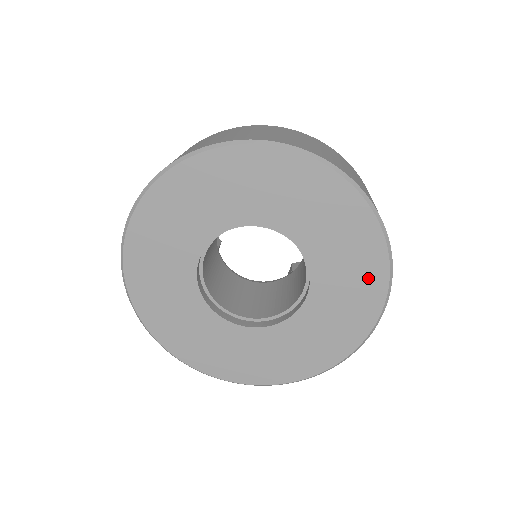
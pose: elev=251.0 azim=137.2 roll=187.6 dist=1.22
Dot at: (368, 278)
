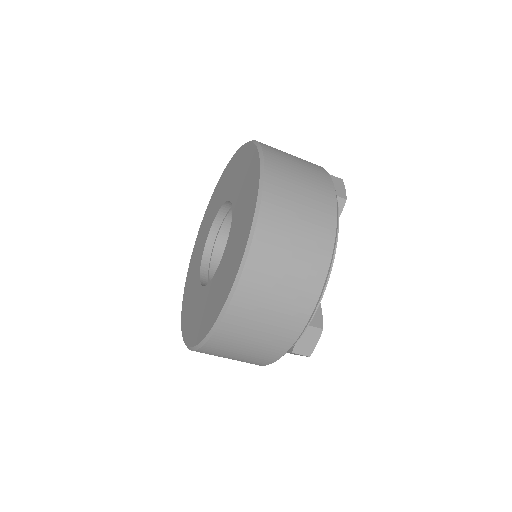
Dot at: (241, 242)
